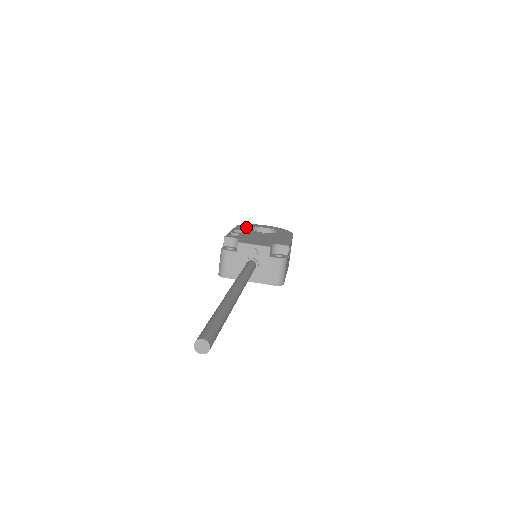
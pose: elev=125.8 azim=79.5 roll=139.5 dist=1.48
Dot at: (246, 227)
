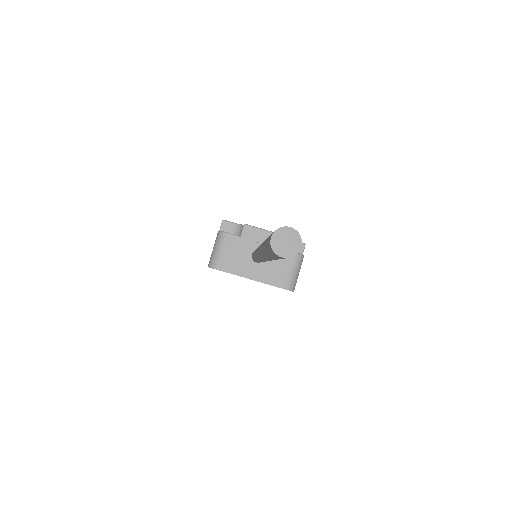
Dot at: occluded
